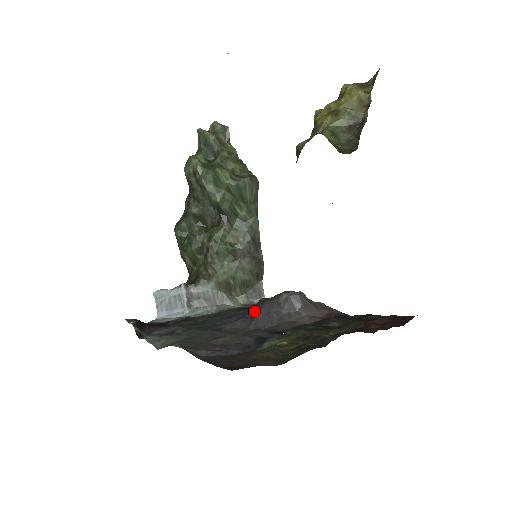
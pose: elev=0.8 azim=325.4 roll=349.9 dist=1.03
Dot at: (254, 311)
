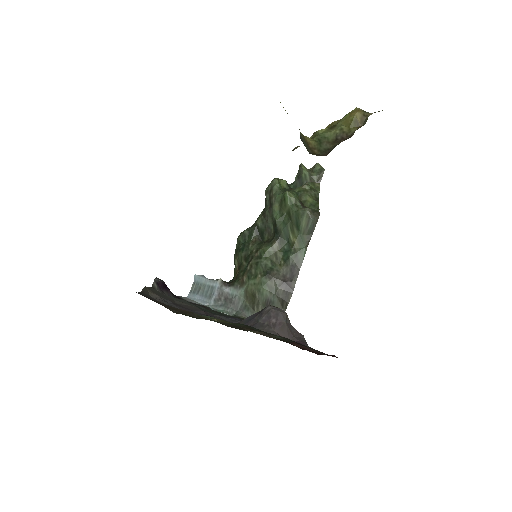
Dot at: occluded
